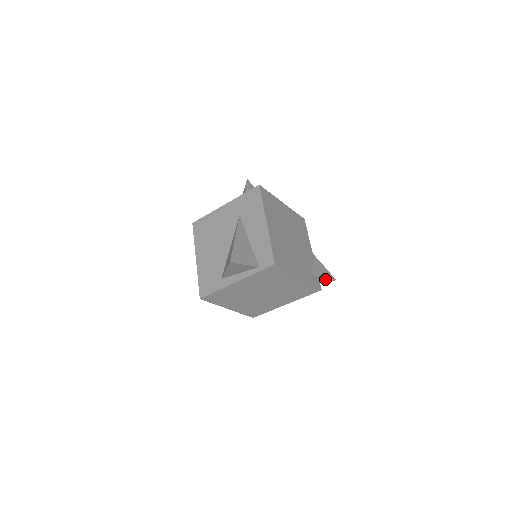
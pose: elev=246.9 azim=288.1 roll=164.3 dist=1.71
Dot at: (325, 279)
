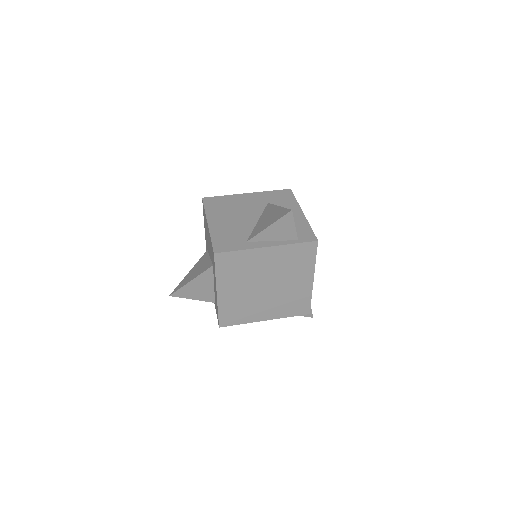
Dot at: occluded
